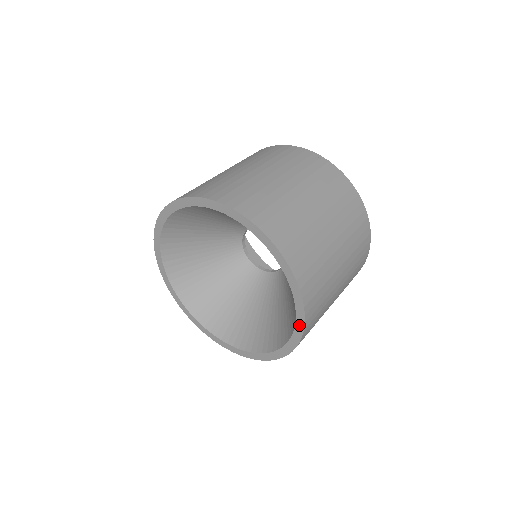
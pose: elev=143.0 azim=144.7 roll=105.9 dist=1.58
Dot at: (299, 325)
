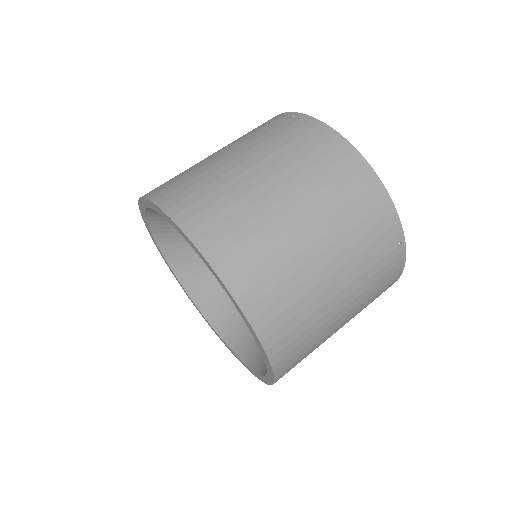
Dot at: (249, 369)
